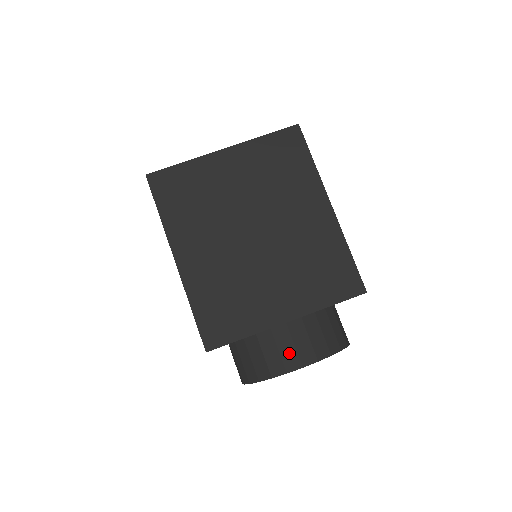
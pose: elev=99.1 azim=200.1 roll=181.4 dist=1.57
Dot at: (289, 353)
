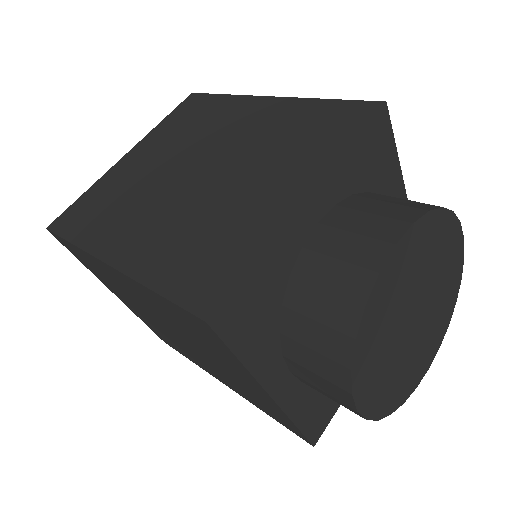
Dot at: occluded
